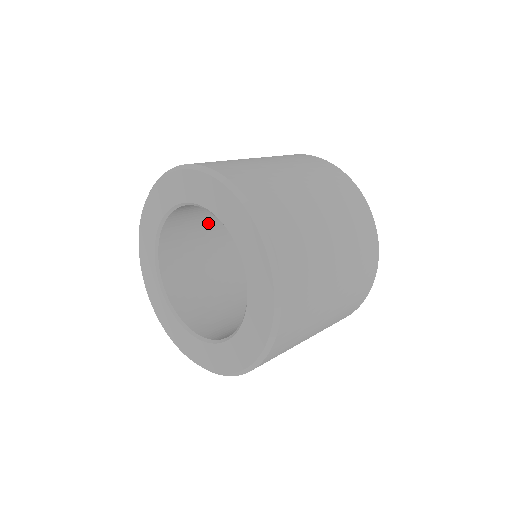
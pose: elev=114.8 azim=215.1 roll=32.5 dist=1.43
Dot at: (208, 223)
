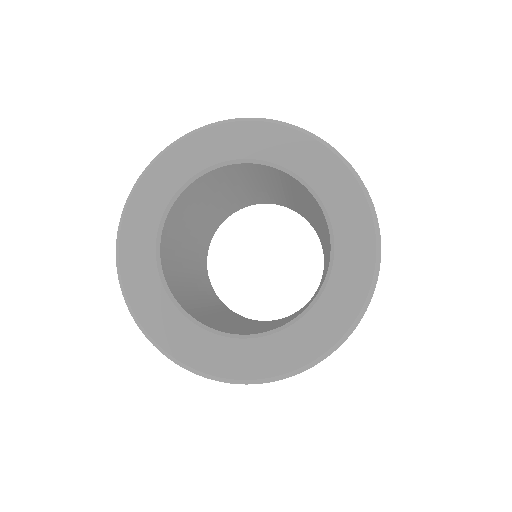
Dot at: (262, 183)
